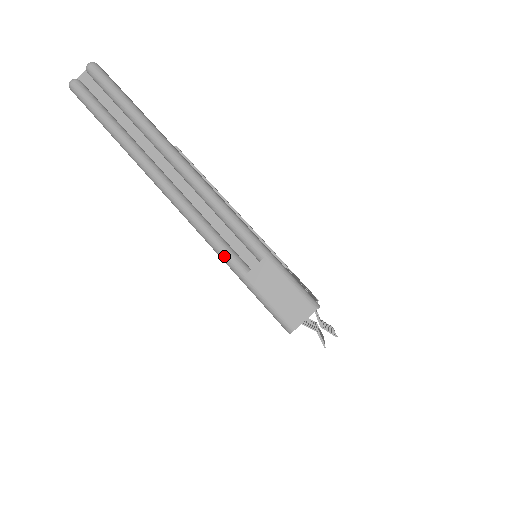
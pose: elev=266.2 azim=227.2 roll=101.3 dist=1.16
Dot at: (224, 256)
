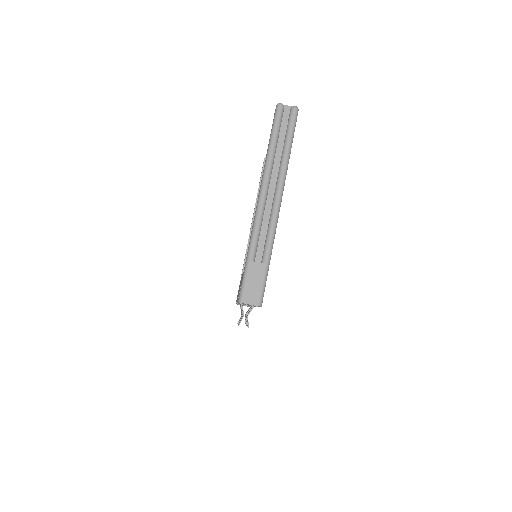
Dot at: (252, 244)
